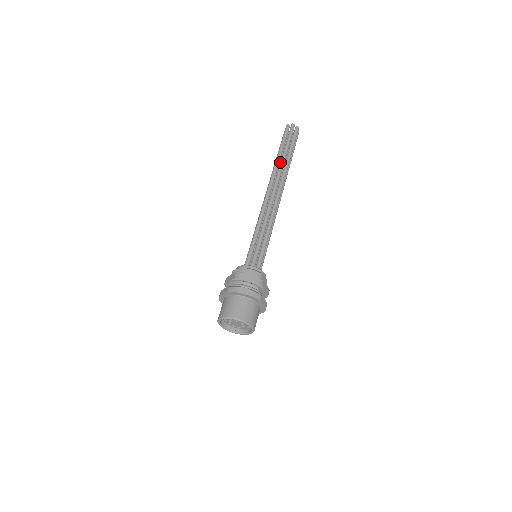
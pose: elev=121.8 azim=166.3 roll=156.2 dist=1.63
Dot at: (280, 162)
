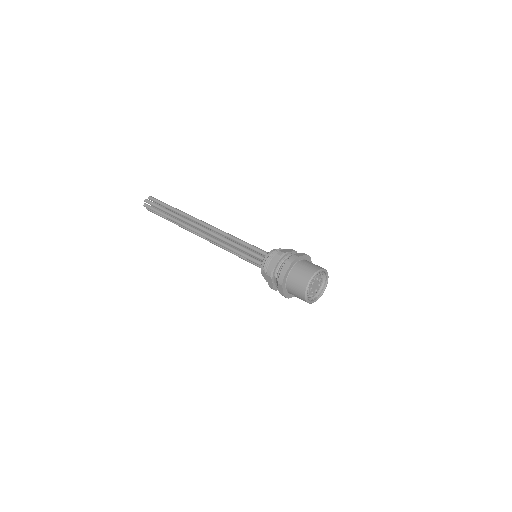
Dot at: (180, 212)
